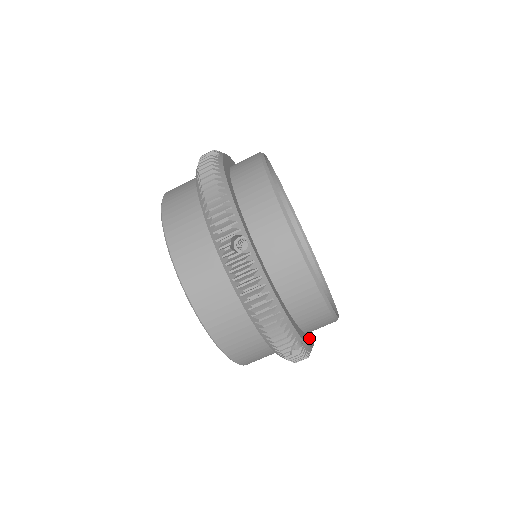
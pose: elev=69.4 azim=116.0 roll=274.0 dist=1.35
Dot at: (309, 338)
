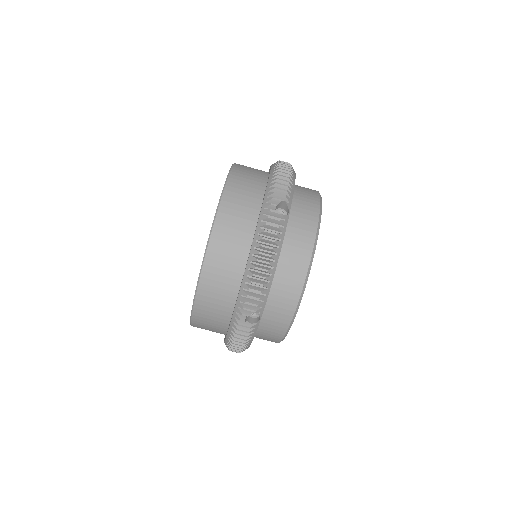
Dot at: occluded
